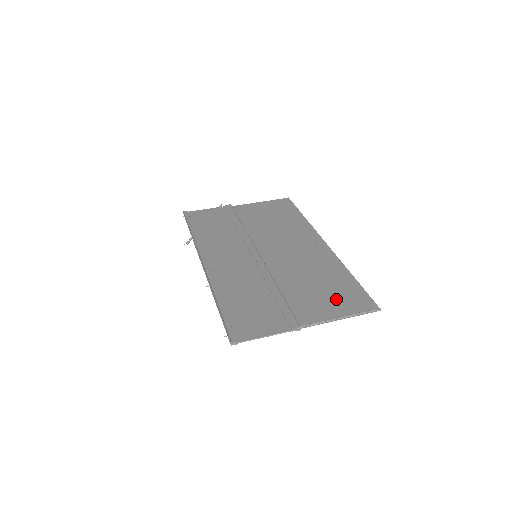
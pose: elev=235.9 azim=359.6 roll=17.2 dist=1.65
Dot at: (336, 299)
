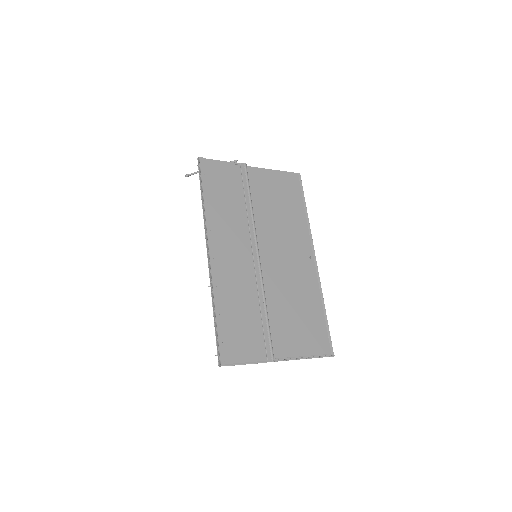
Dot at: (307, 335)
